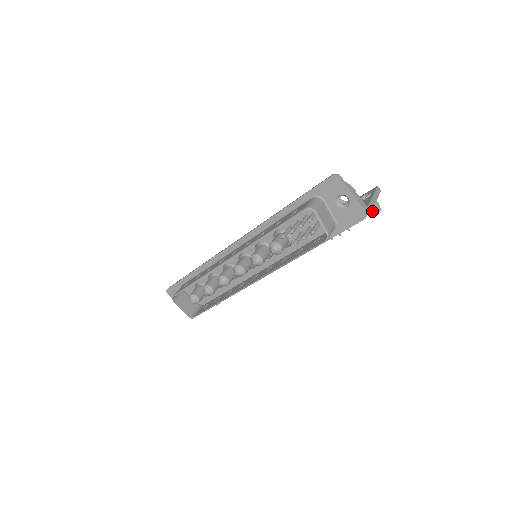
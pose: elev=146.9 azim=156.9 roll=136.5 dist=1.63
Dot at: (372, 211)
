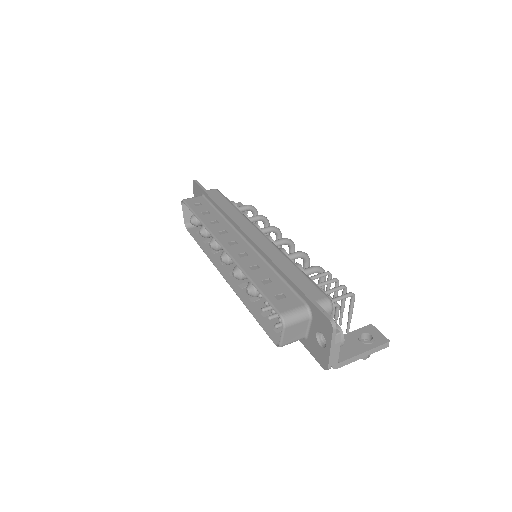
Dot at: occluded
